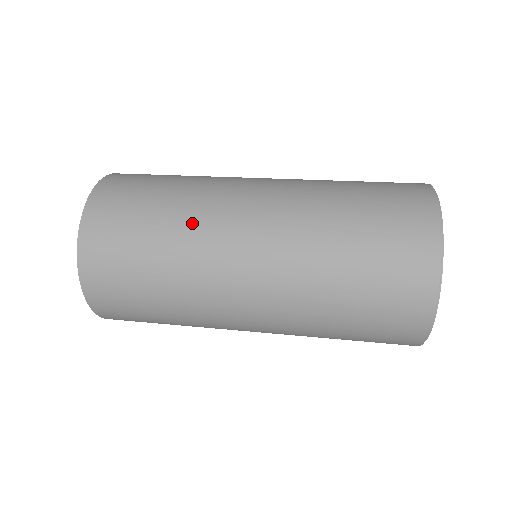
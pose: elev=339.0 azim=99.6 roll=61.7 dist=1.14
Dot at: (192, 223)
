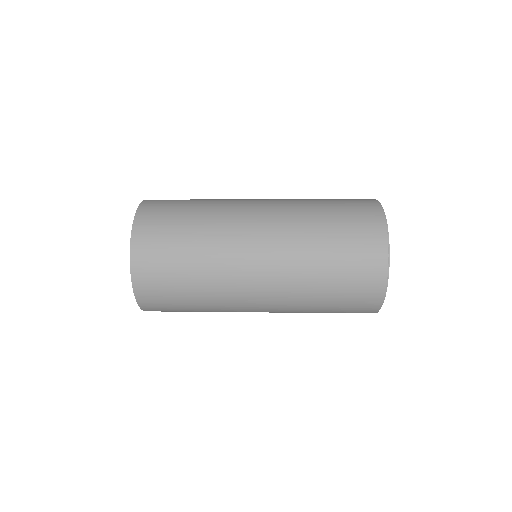
Dot at: (215, 257)
